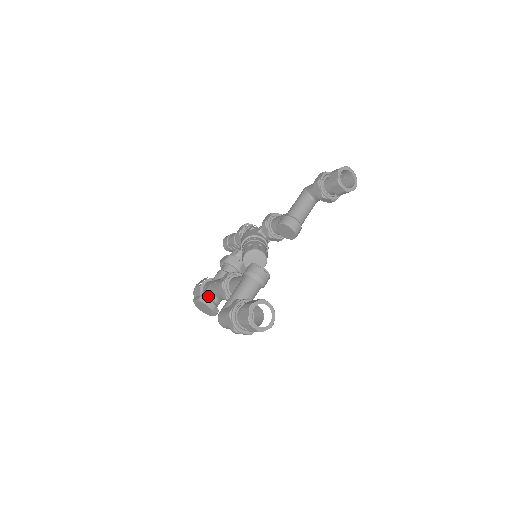
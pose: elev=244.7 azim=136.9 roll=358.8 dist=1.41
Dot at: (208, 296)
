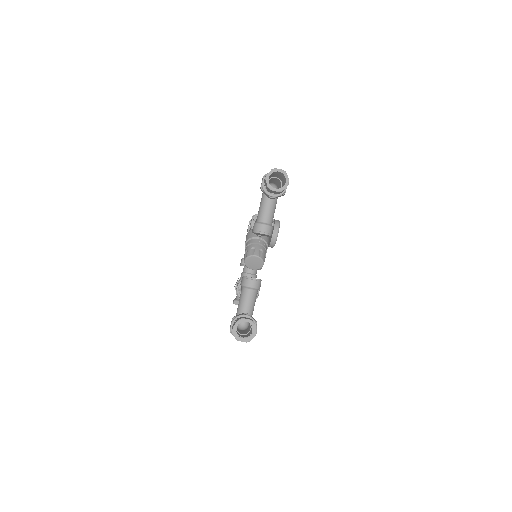
Dot at: (239, 298)
